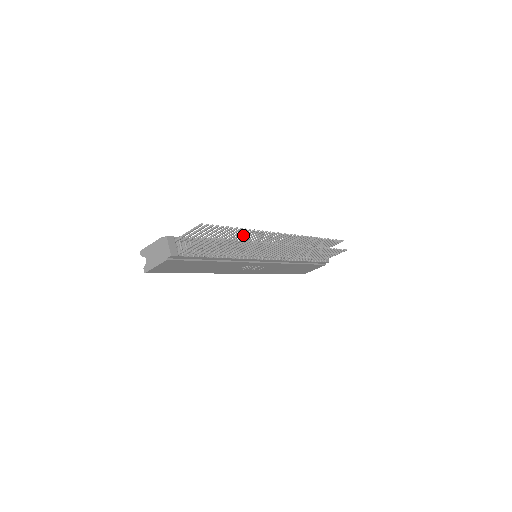
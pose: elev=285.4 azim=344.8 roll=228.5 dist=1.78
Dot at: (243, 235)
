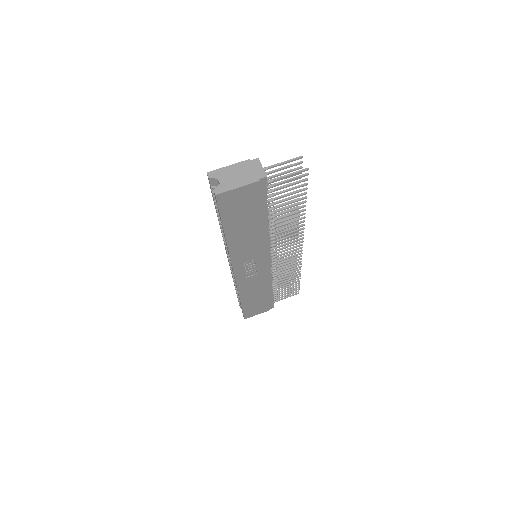
Dot at: (284, 210)
